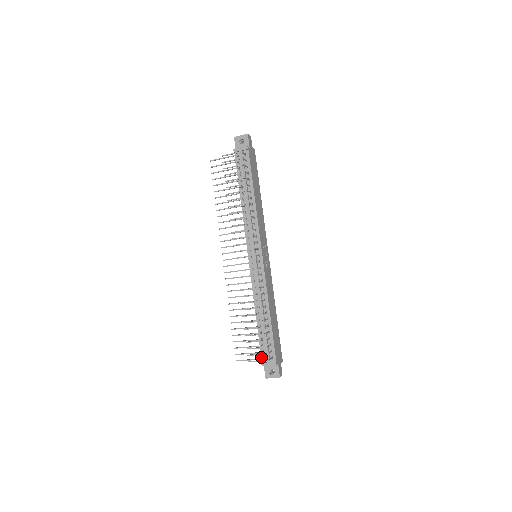
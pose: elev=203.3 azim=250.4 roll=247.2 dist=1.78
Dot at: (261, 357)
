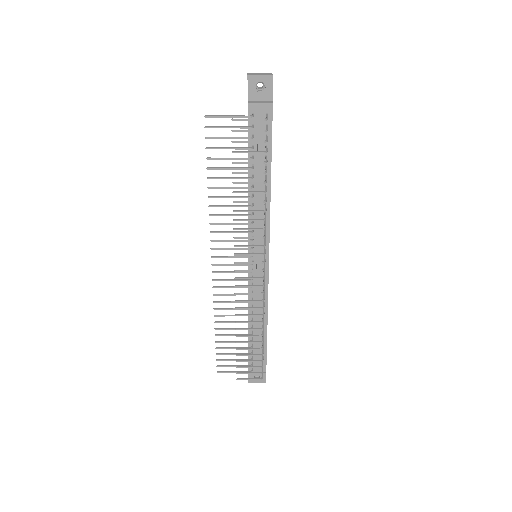
Dot at: occluded
